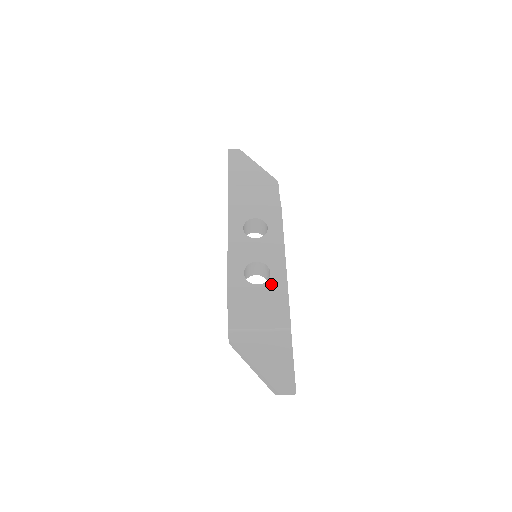
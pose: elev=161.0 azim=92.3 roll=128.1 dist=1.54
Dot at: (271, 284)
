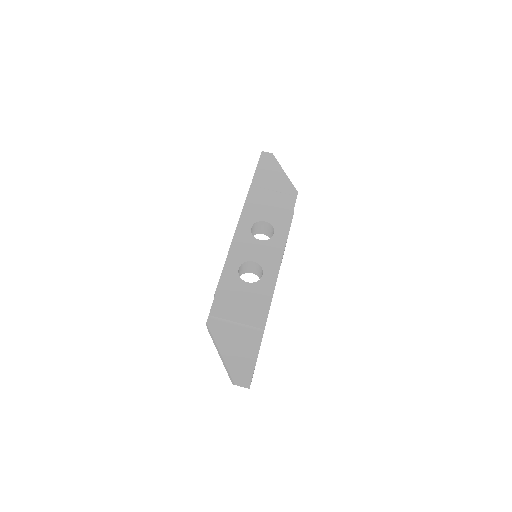
Dot at: (260, 285)
